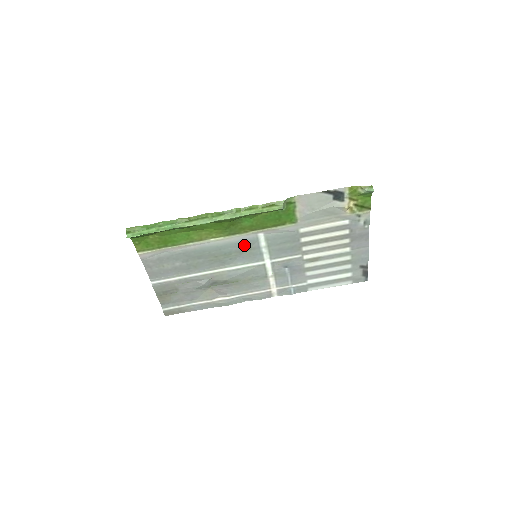
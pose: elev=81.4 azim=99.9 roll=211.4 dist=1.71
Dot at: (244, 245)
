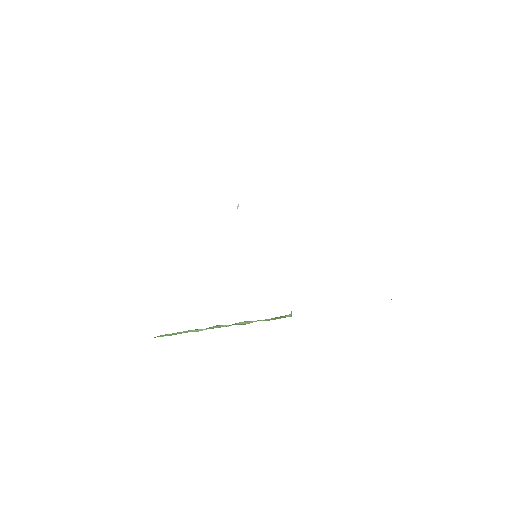
Dot at: occluded
